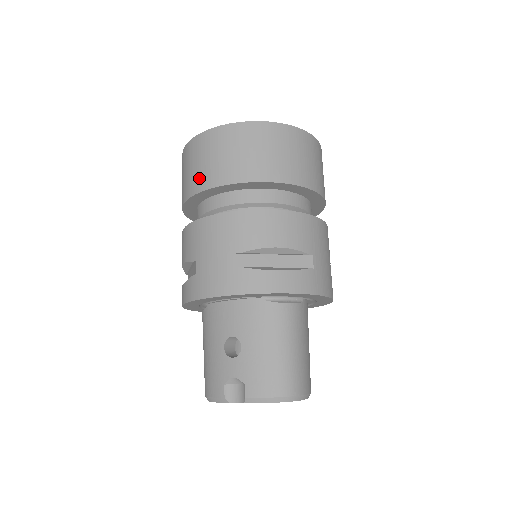
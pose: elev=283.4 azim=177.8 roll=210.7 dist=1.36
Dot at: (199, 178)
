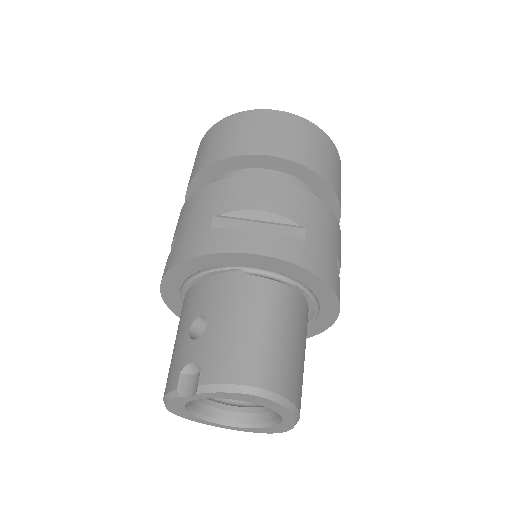
Dot at: (198, 164)
